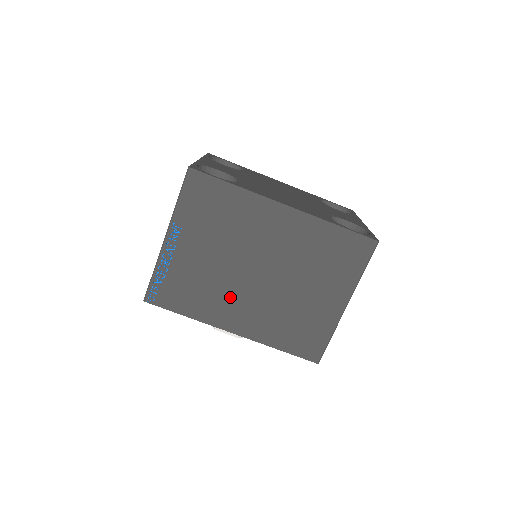
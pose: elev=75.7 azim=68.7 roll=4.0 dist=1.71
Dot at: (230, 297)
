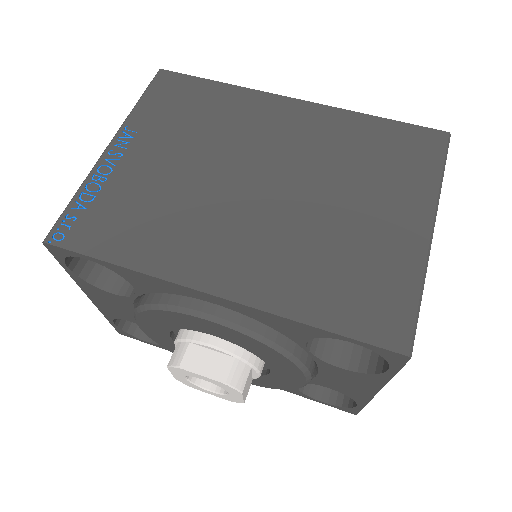
Dot at: (209, 226)
